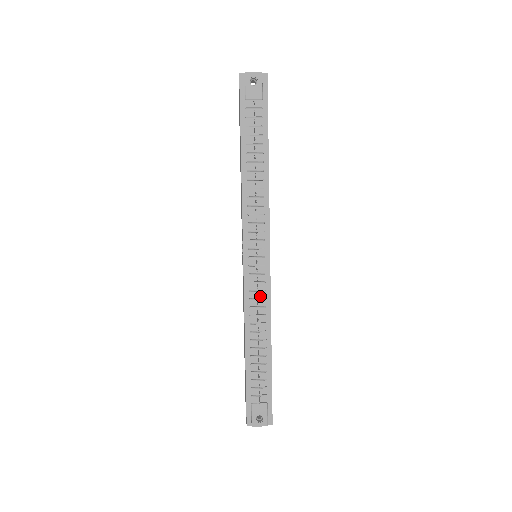
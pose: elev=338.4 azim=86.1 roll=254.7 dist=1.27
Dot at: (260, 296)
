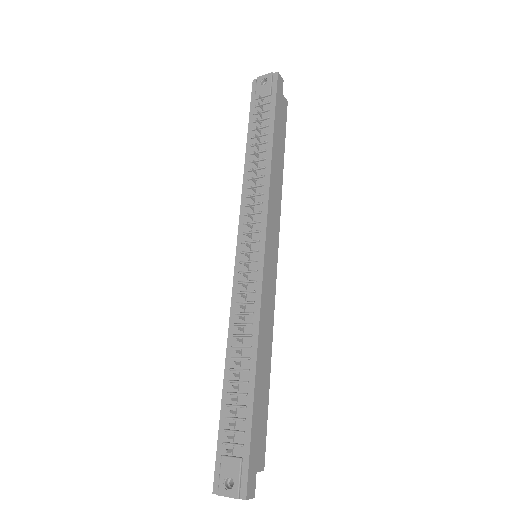
Dot at: (249, 299)
